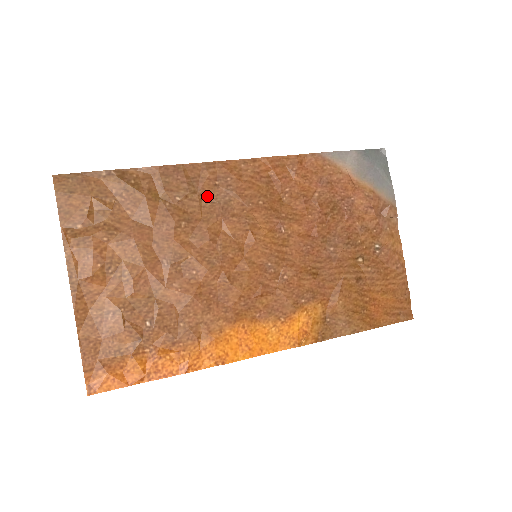
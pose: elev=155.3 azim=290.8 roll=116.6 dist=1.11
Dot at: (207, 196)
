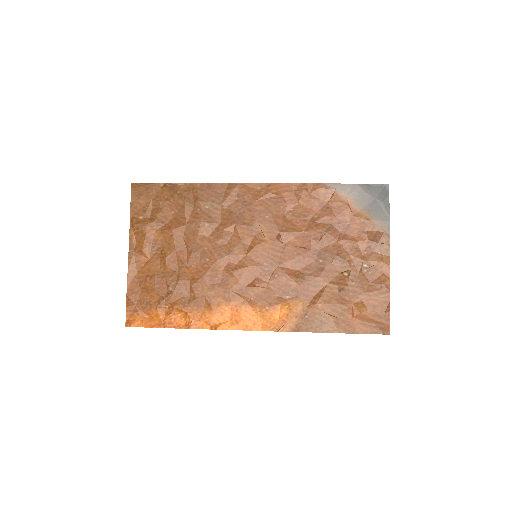
Dot at: (228, 207)
